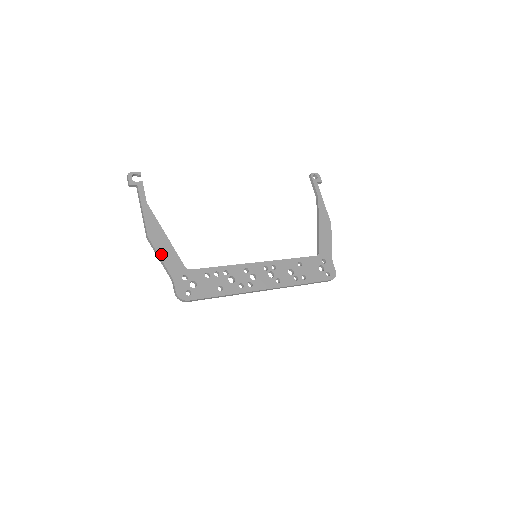
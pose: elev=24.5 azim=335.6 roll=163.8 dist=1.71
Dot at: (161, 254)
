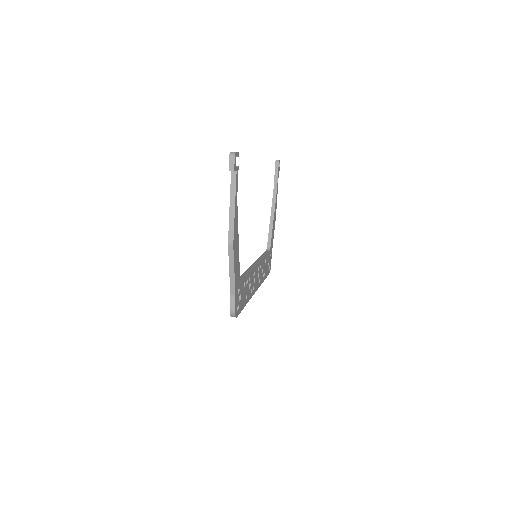
Dot at: (235, 266)
